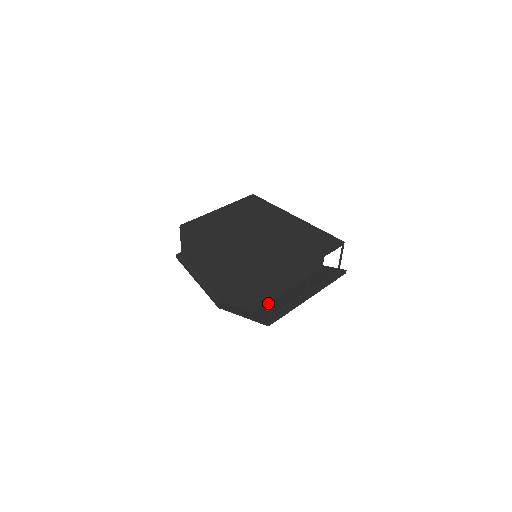
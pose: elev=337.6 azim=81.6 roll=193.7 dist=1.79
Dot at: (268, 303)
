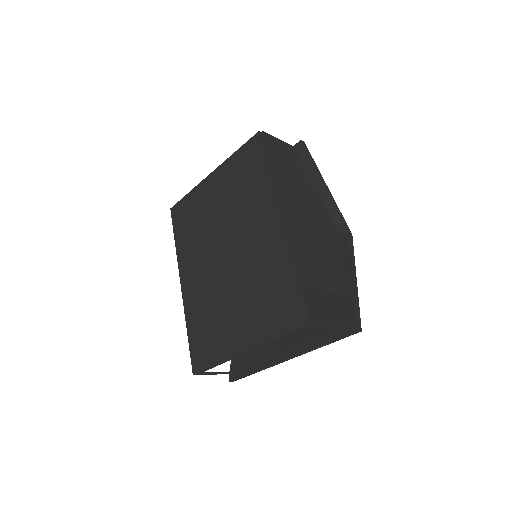
Dot at: occluded
